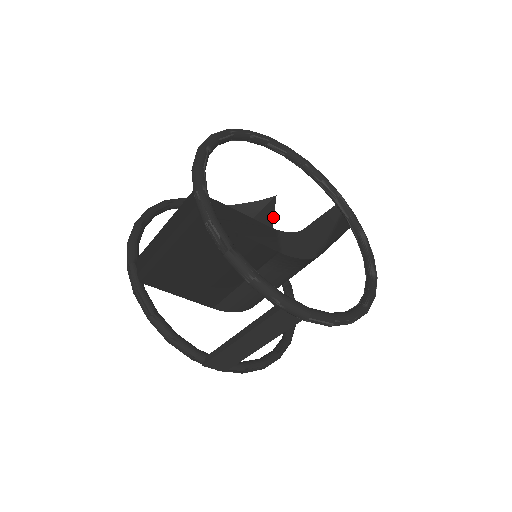
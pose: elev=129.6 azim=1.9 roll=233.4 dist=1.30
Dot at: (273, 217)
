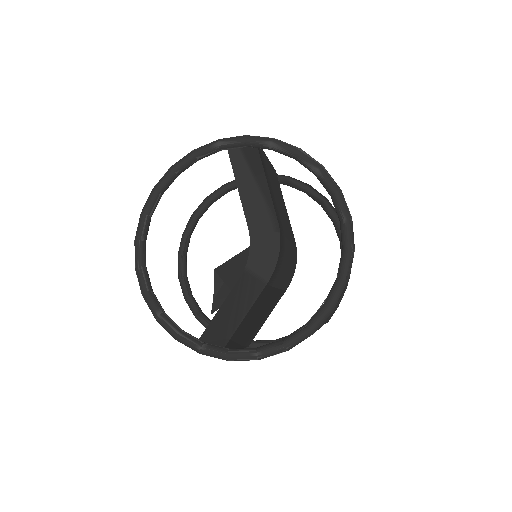
Dot at: (230, 260)
